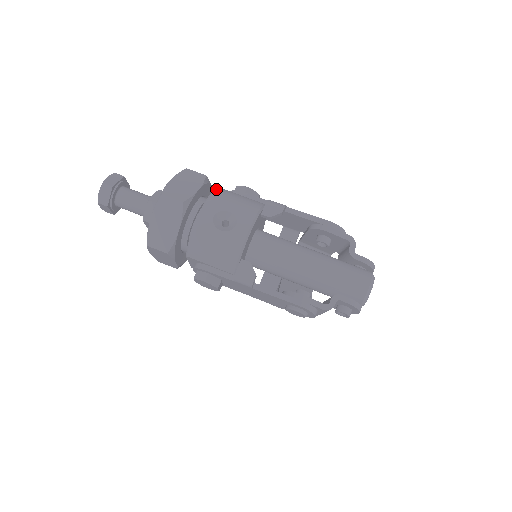
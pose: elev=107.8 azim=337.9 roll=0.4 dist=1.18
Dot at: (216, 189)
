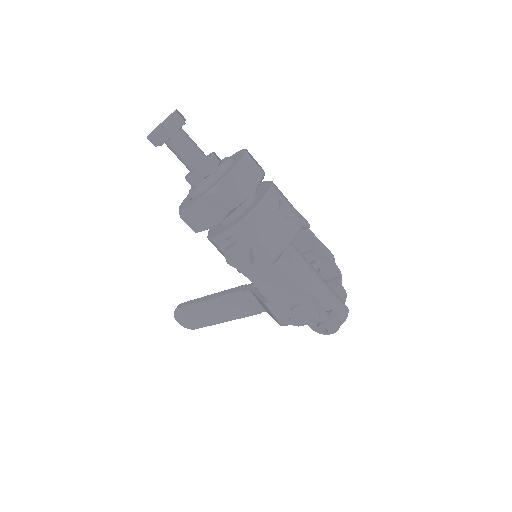
Dot at: occluded
